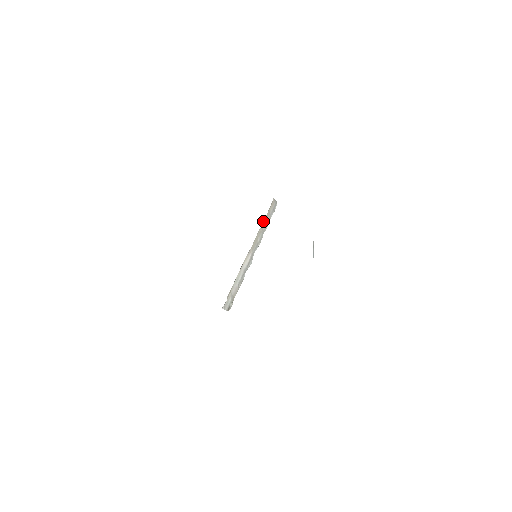
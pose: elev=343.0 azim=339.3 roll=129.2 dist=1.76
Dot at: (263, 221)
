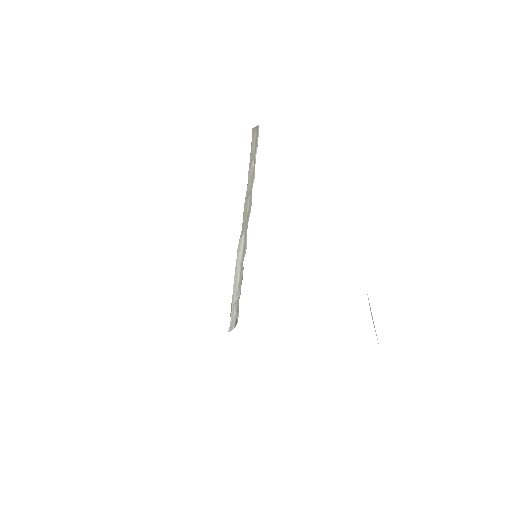
Dot at: occluded
